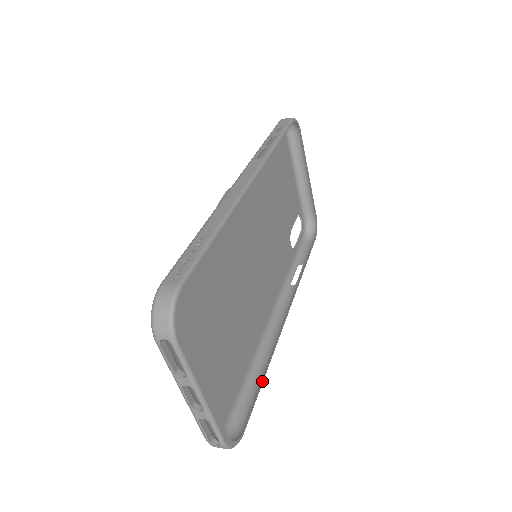
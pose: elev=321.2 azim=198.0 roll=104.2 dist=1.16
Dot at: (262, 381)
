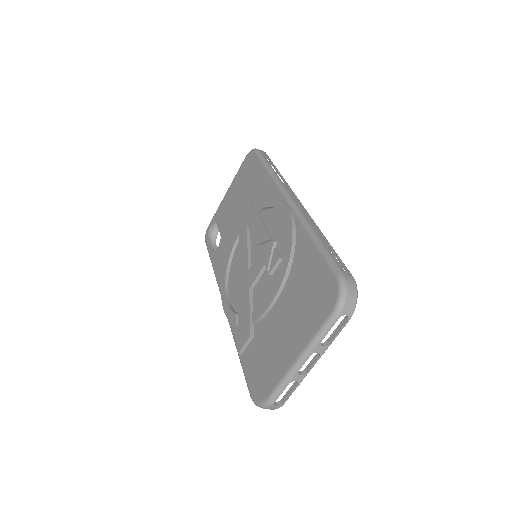
Dot at: occluded
